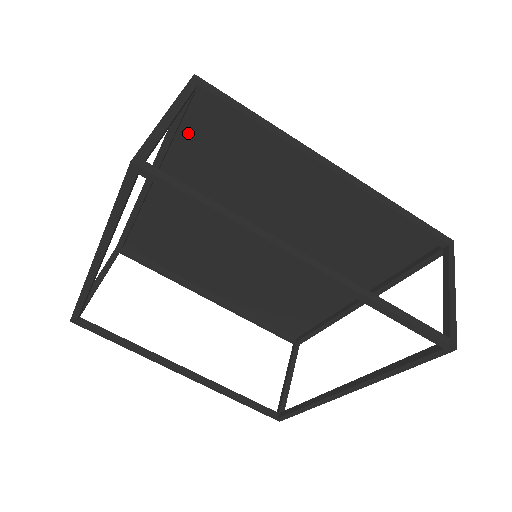
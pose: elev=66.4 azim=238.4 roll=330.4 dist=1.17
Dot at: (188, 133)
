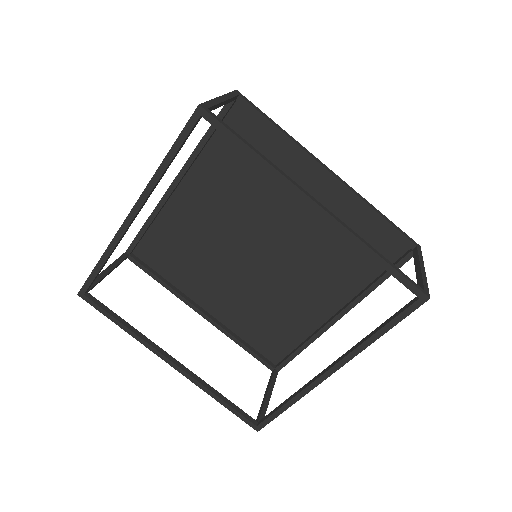
Dot at: (221, 138)
